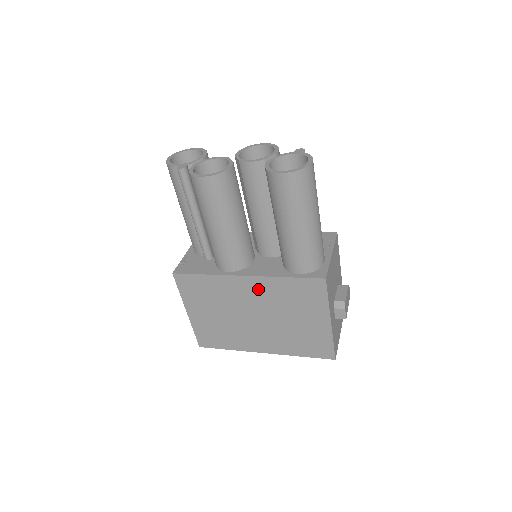
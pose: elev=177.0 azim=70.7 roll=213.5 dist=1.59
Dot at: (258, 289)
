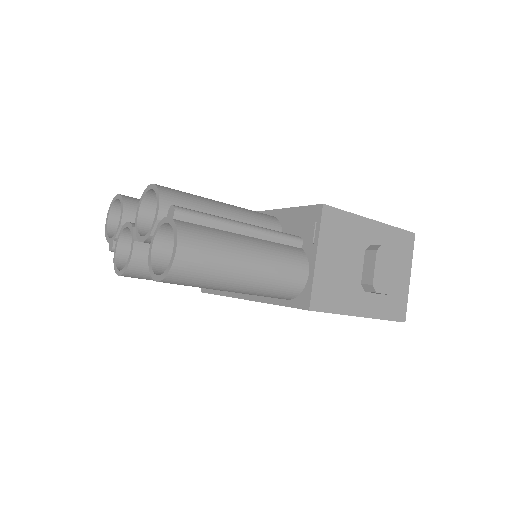
Dot at: occluded
